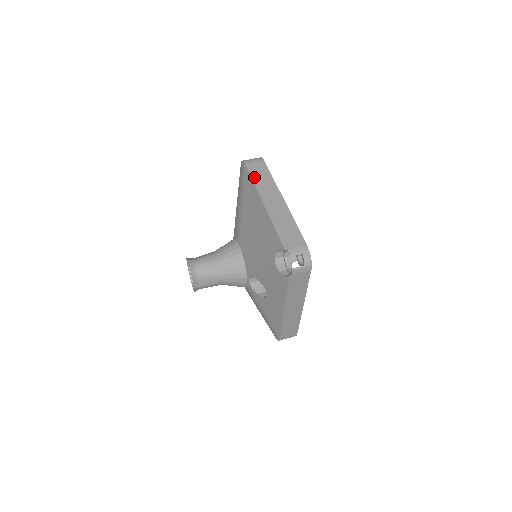
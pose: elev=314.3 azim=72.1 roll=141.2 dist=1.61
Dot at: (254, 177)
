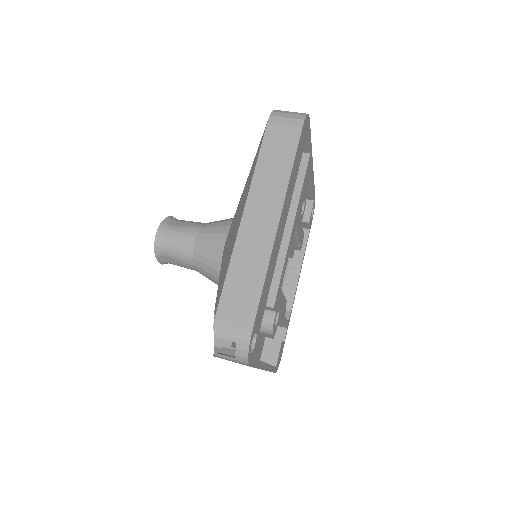
Dot at: (263, 156)
